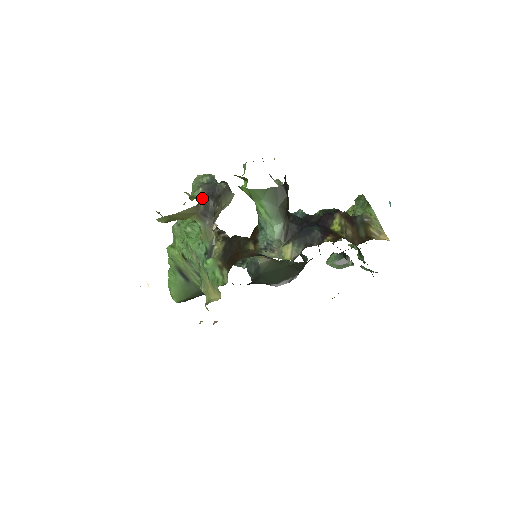
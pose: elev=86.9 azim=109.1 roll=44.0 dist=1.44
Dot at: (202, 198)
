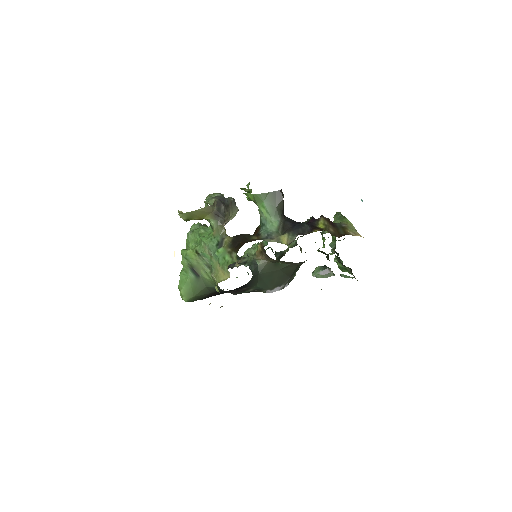
Dot at: (216, 202)
